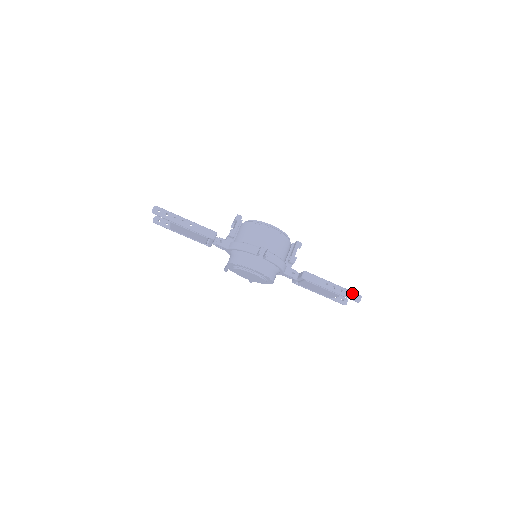
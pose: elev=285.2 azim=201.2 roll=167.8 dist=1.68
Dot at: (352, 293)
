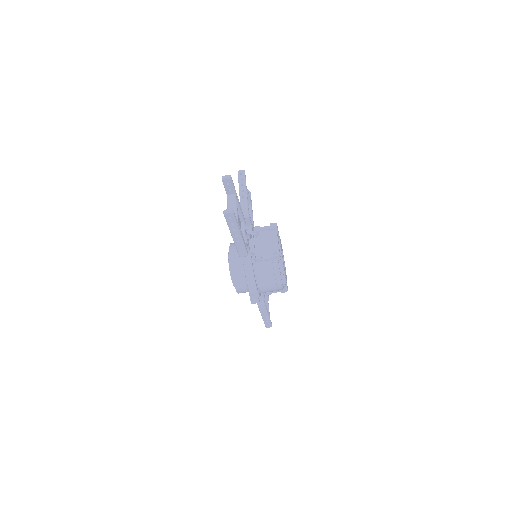
Dot at: (270, 324)
